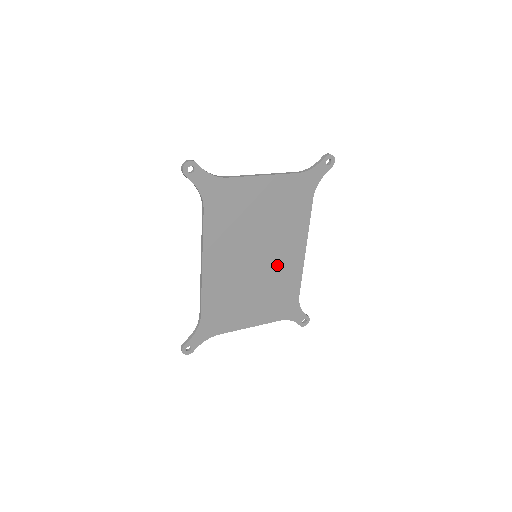
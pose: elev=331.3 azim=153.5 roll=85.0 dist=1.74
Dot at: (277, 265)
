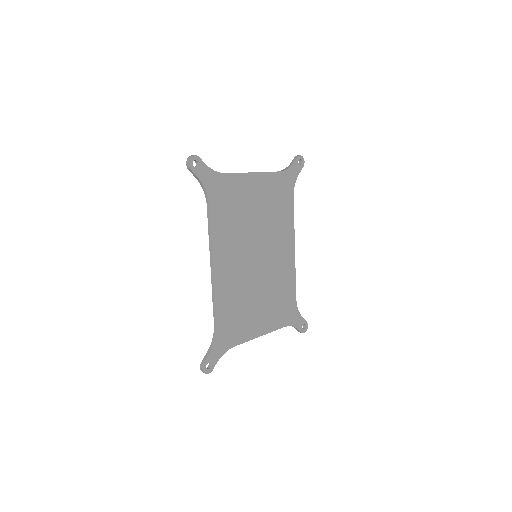
Dot at: (274, 265)
